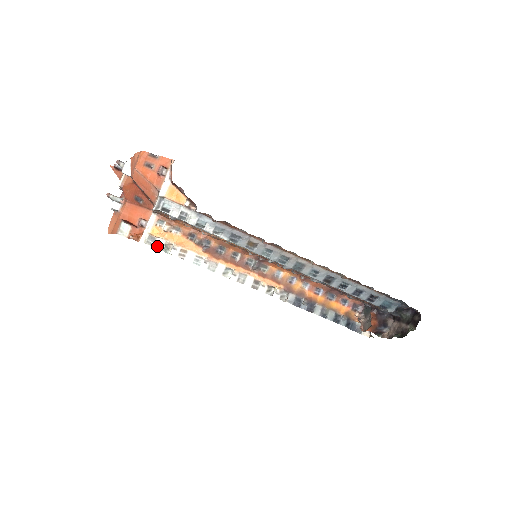
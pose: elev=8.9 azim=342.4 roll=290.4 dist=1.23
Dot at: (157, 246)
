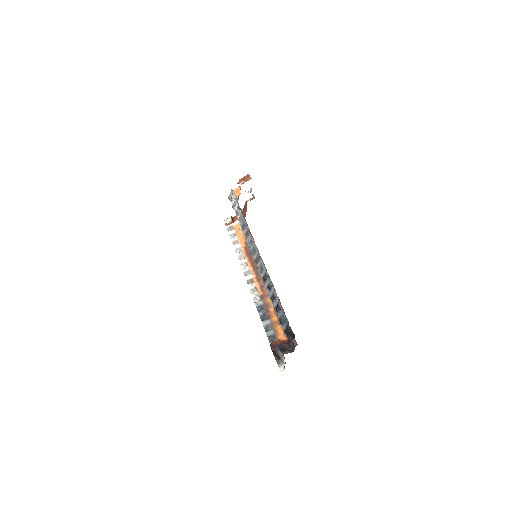
Dot at: (230, 232)
